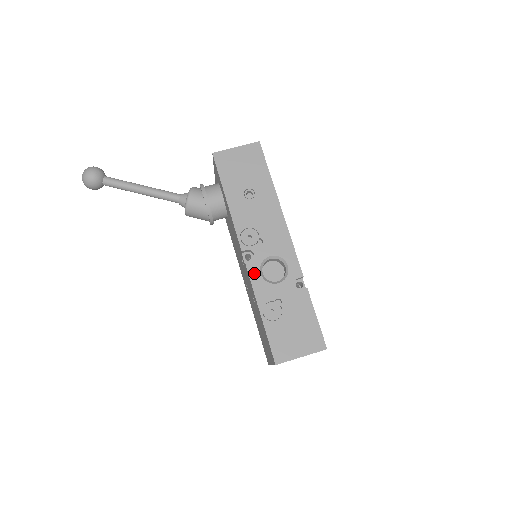
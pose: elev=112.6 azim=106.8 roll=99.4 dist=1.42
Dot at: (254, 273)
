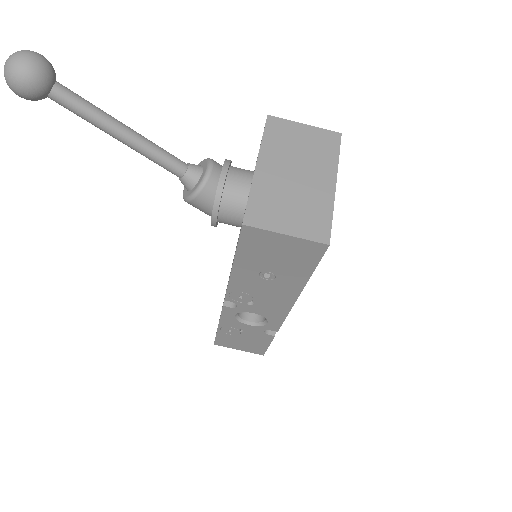
Dot at: (228, 313)
